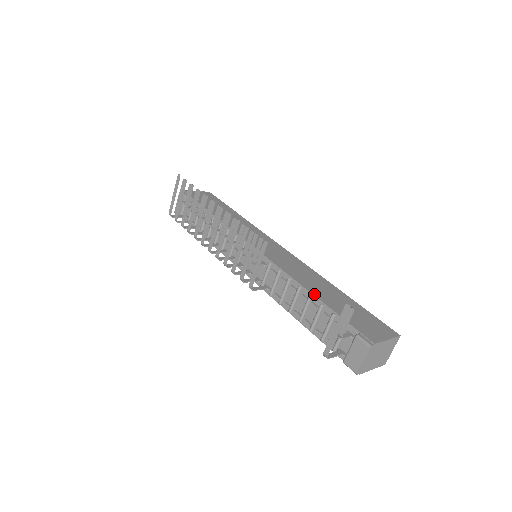
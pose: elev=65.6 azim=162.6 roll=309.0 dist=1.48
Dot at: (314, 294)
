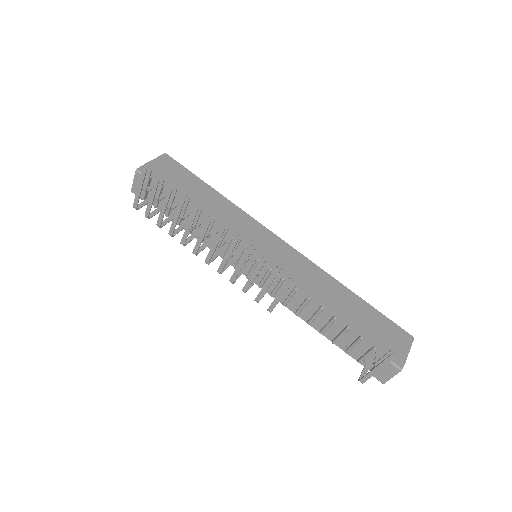
Dot at: (338, 315)
